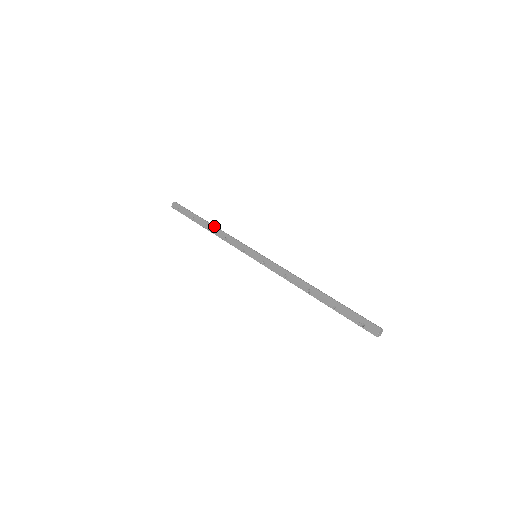
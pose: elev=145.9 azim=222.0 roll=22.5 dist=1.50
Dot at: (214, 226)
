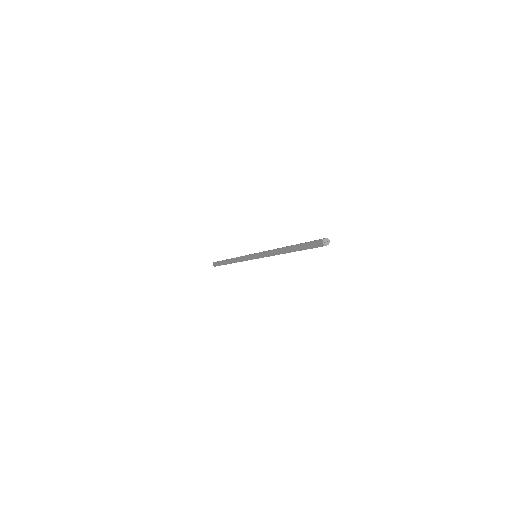
Dot at: occluded
